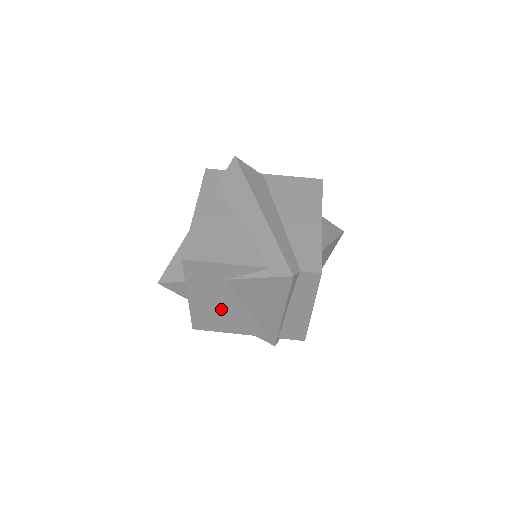
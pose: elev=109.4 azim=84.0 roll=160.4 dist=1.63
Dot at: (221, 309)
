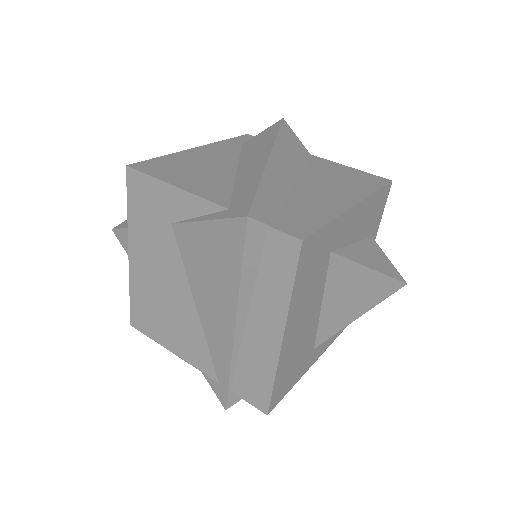
Dot at: (163, 291)
